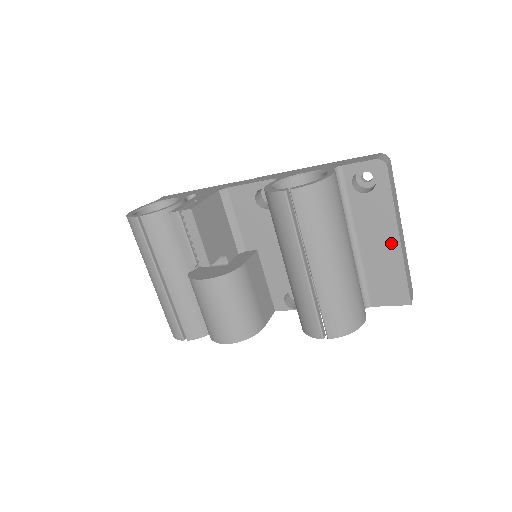
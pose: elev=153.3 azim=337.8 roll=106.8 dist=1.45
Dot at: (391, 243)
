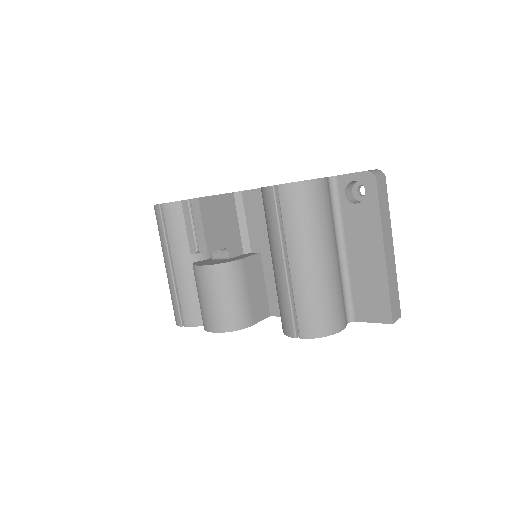
Dot at: (376, 256)
